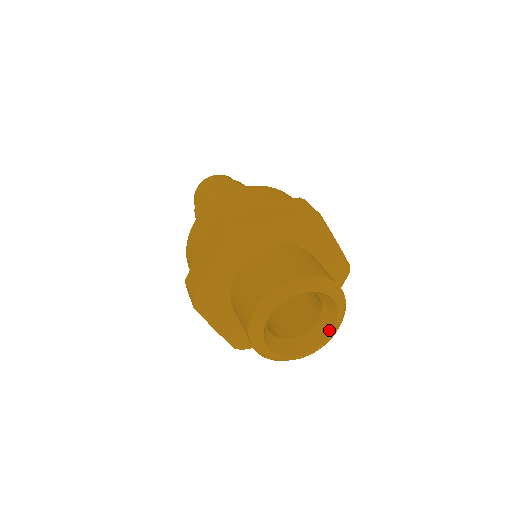
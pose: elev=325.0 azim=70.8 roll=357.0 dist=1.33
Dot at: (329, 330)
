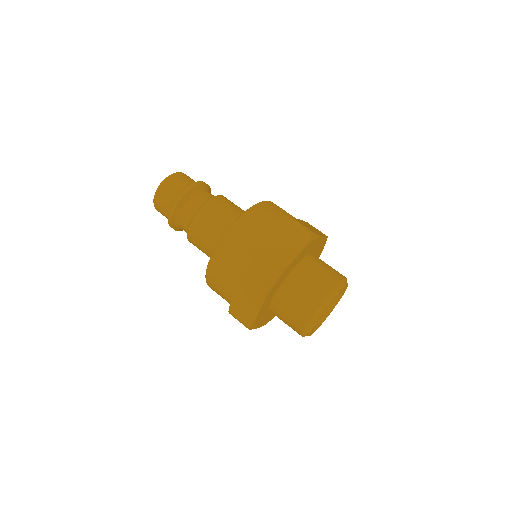
Dot at: (339, 297)
